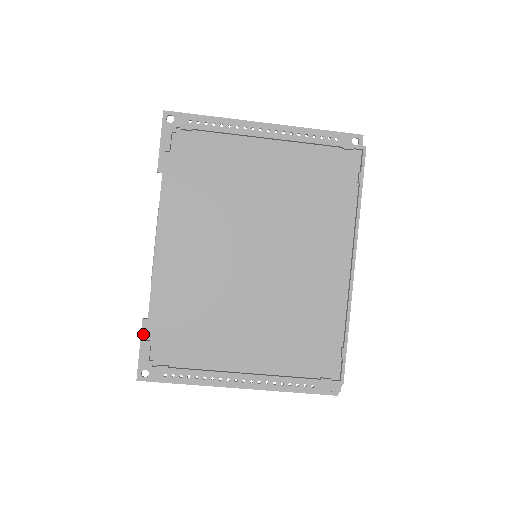
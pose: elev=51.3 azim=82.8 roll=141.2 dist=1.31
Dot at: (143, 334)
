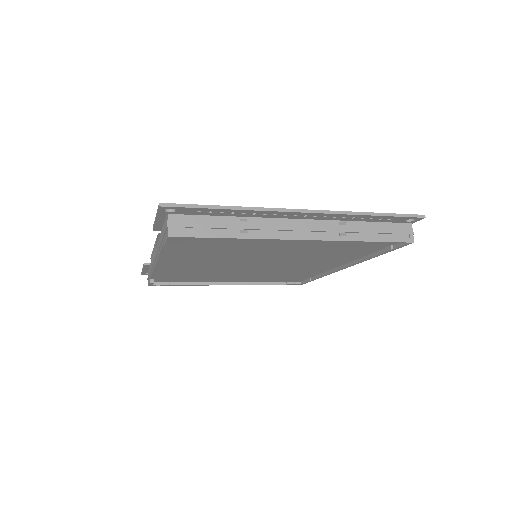
Dot at: (145, 268)
